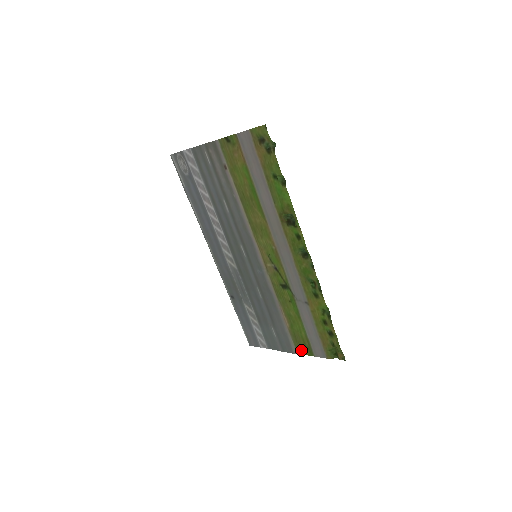
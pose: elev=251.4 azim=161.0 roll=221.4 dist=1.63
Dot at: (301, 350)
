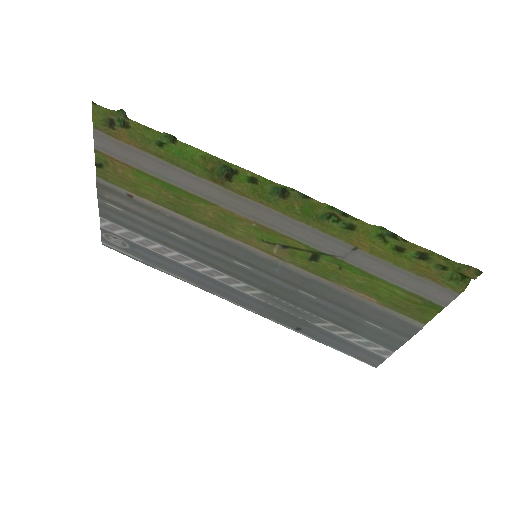
Dot at: (423, 316)
